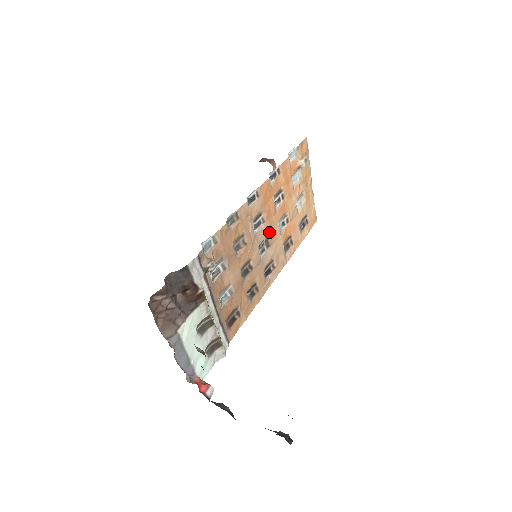
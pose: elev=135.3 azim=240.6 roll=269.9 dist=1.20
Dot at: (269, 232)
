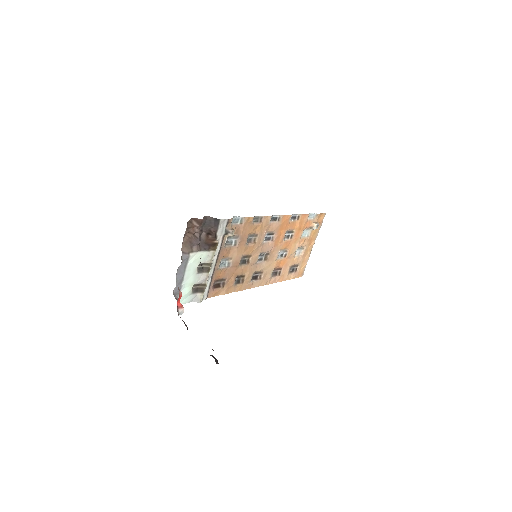
Dot at: (271, 251)
